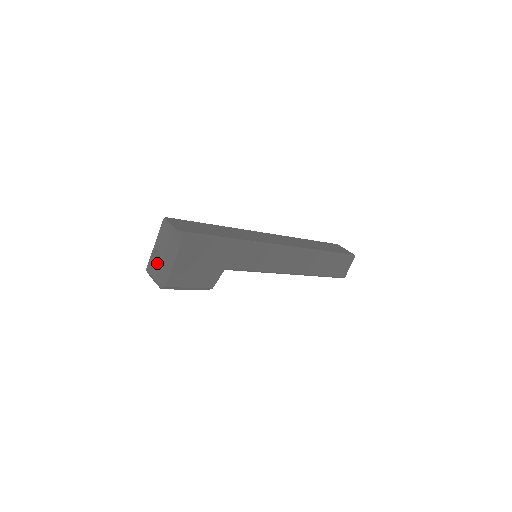
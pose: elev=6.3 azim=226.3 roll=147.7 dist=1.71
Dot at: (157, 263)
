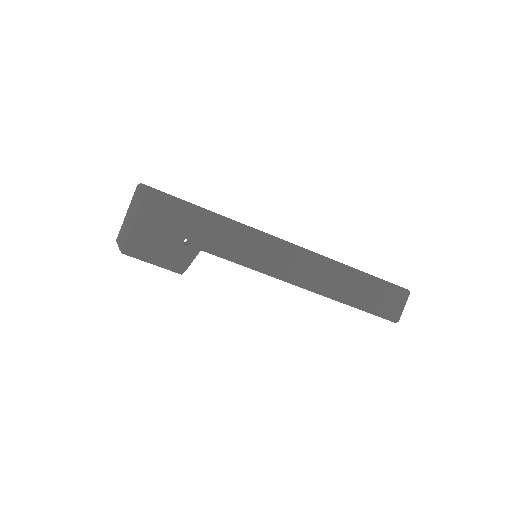
Dot at: occluded
